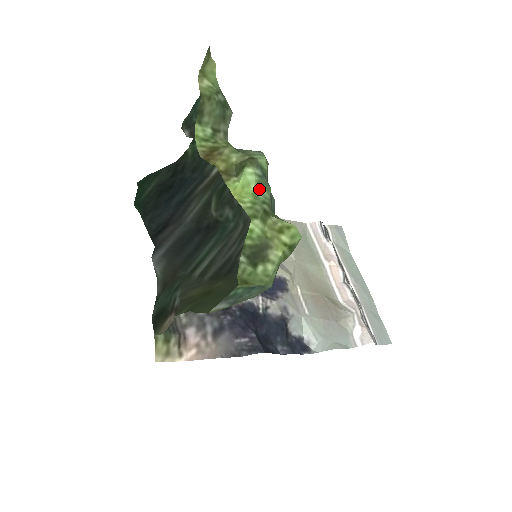
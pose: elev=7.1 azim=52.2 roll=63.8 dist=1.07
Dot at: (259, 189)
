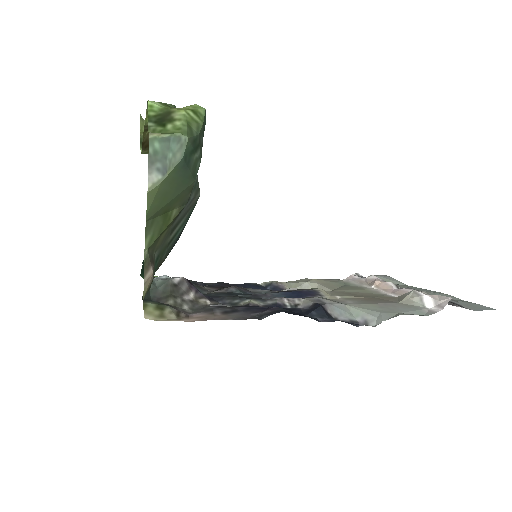
Dot at: occluded
